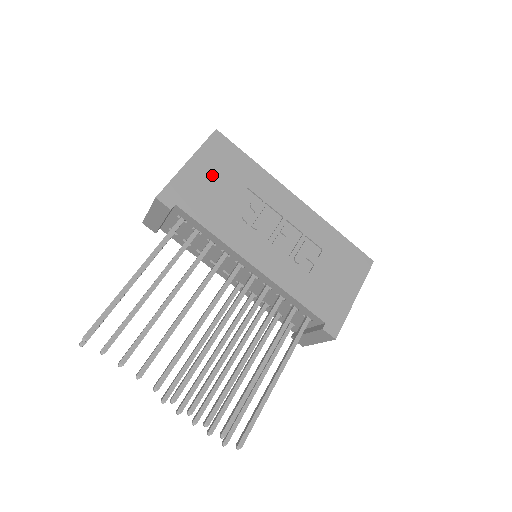
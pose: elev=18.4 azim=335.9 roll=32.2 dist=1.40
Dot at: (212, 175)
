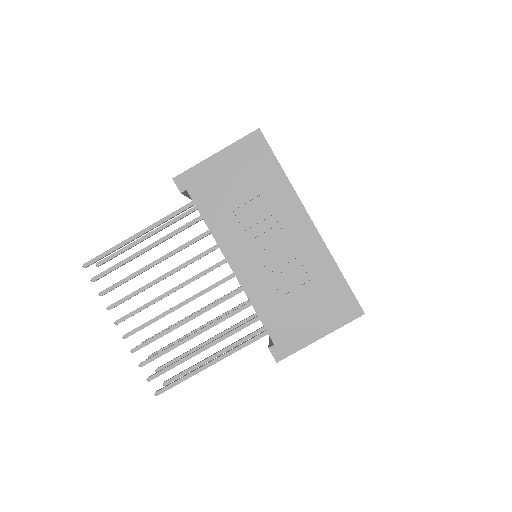
Dot at: (233, 173)
